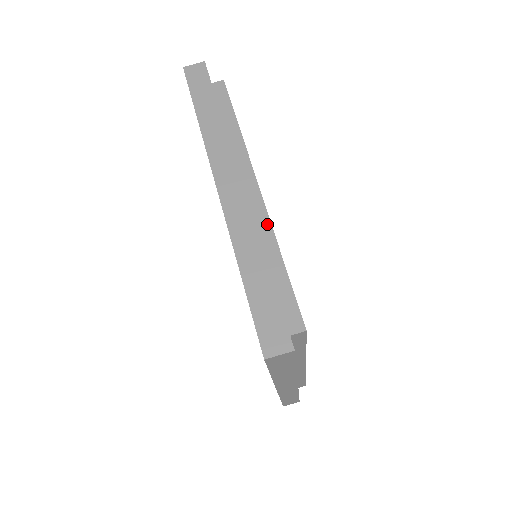
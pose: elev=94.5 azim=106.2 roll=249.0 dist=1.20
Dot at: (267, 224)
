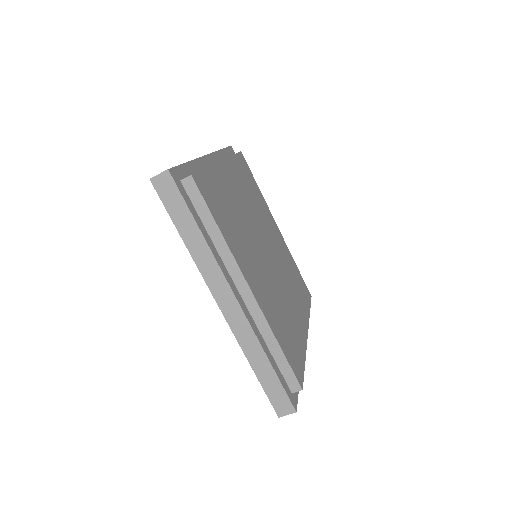
Dot at: (263, 320)
